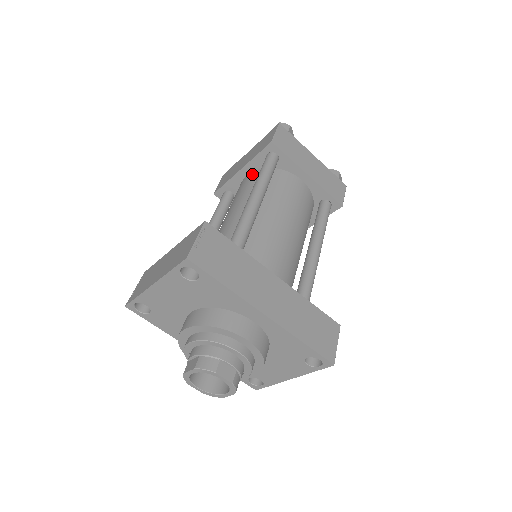
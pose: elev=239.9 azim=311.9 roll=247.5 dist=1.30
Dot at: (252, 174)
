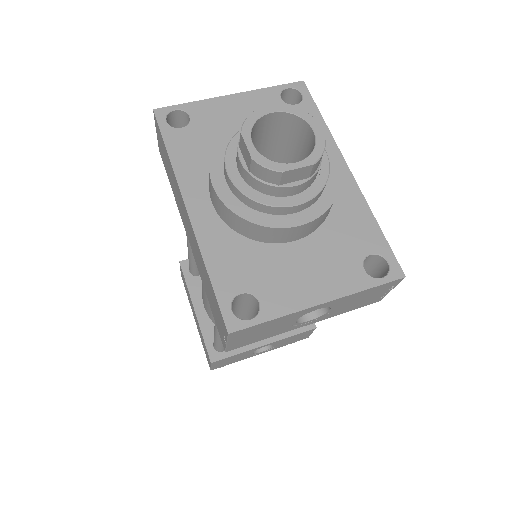
Dot at: occluded
